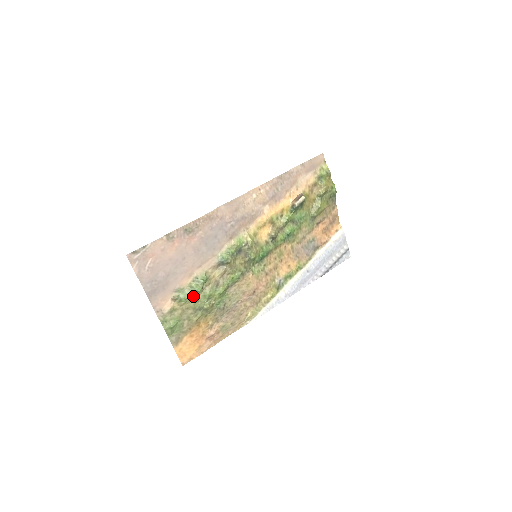
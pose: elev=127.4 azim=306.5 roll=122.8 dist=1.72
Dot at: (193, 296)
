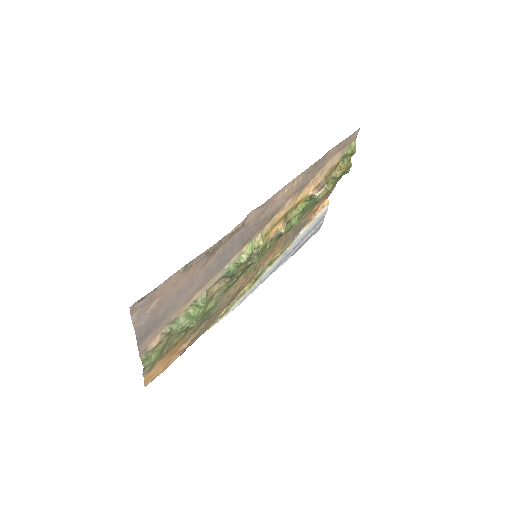
Dot at: (187, 324)
